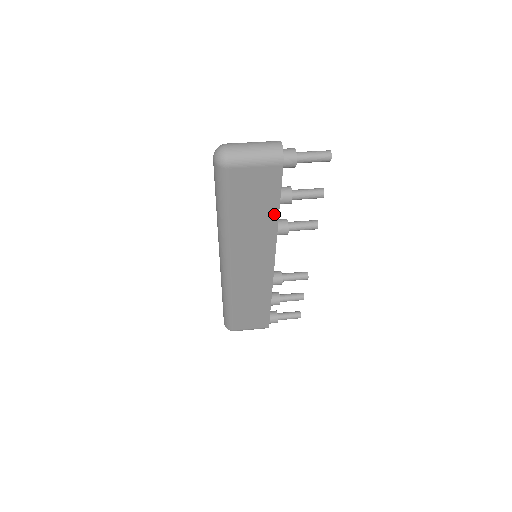
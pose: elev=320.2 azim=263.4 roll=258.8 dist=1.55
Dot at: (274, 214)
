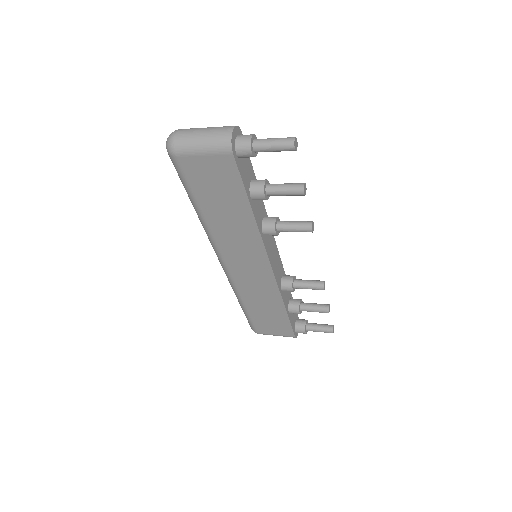
Dot at: (247, 210)
